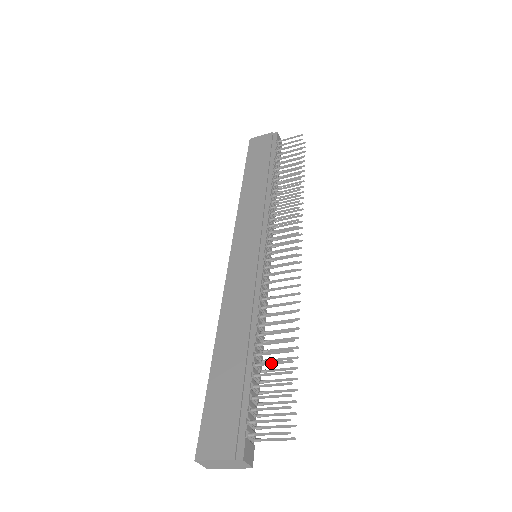
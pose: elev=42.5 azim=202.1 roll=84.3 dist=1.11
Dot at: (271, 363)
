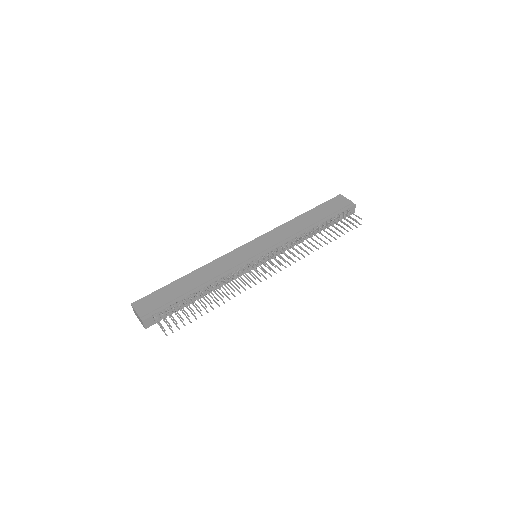
Dot at: (194, 302)
